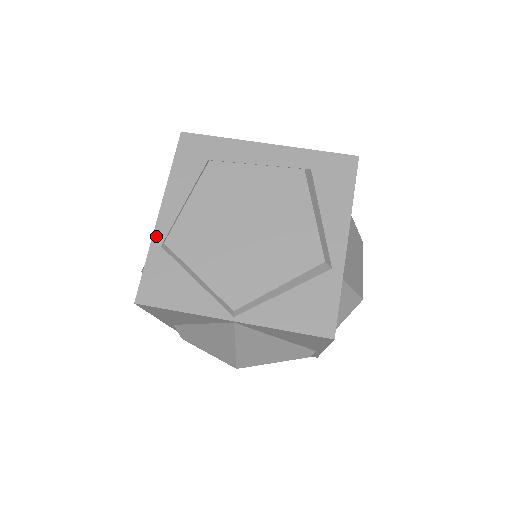
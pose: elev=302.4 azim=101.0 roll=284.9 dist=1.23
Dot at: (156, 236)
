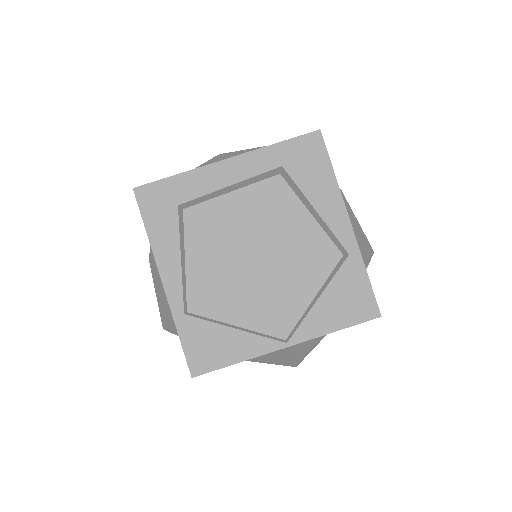
Dot at: (173, 307)
